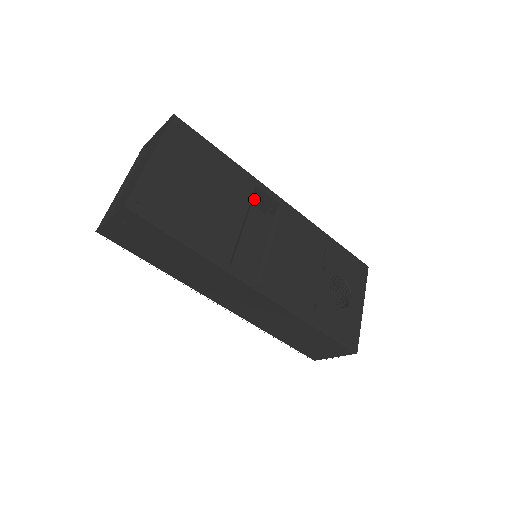
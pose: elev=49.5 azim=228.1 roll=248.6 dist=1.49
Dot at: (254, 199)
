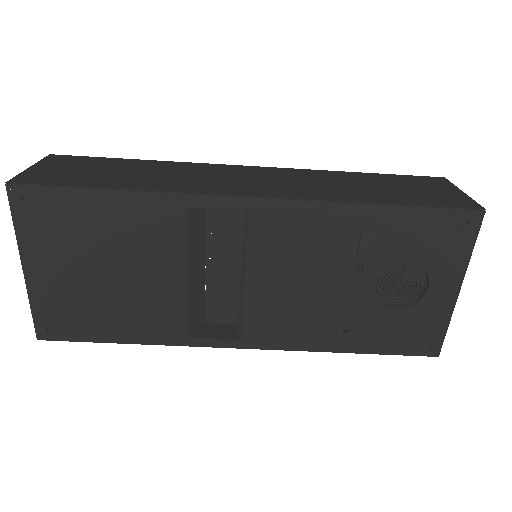
Dot at: (218, 183)
